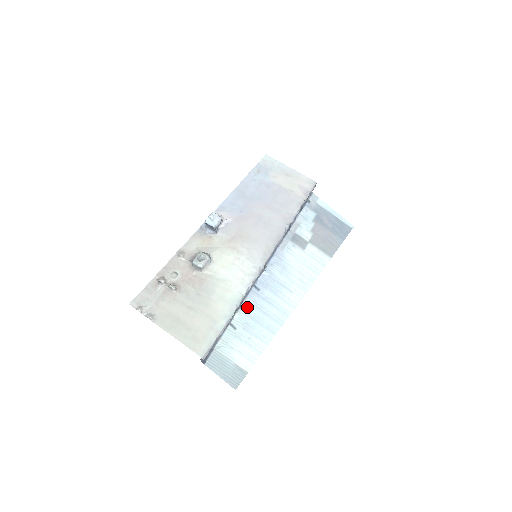
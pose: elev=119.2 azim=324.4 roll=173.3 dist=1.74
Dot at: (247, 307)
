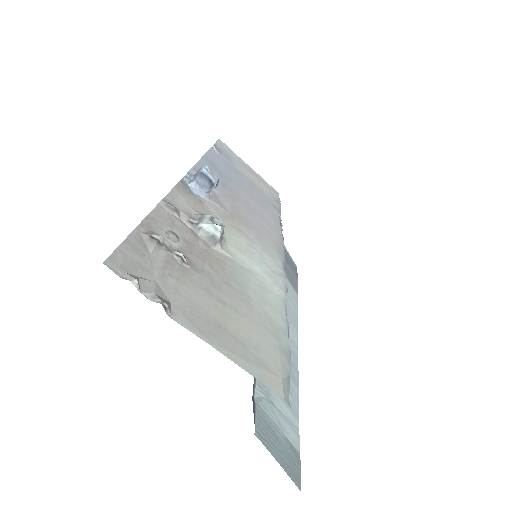
Dot at: occluded
